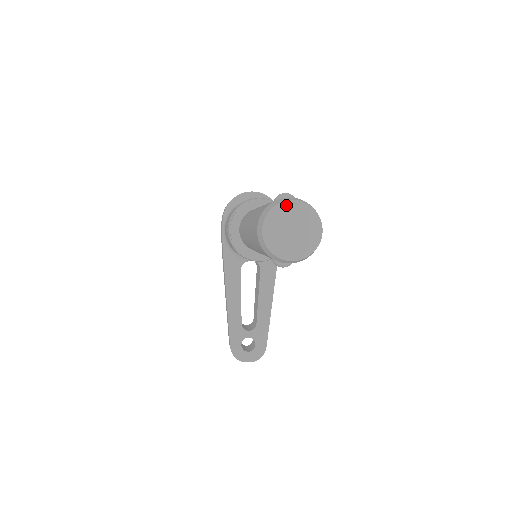
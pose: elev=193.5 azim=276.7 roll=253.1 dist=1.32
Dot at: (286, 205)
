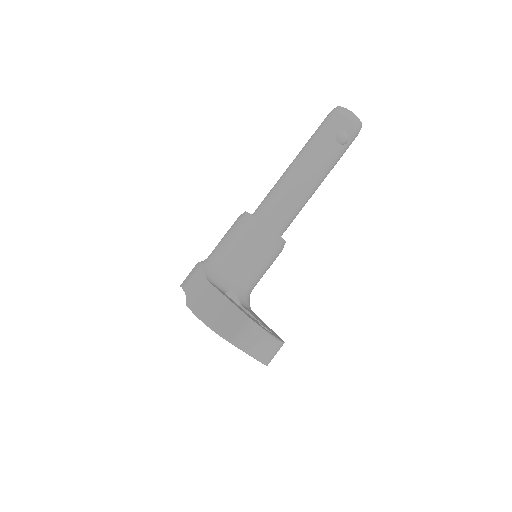
Dot at: occluded
